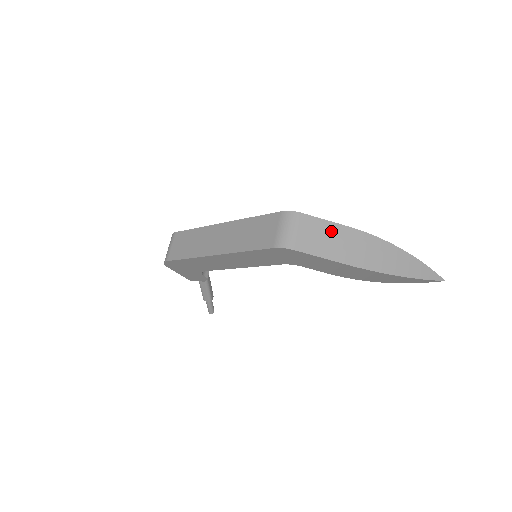
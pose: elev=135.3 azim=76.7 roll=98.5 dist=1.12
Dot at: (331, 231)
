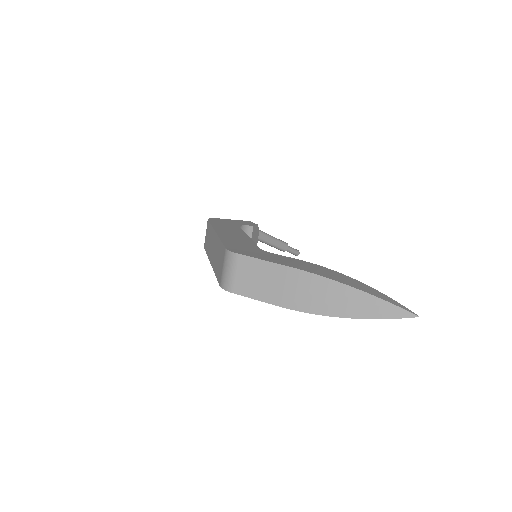
Dot at: (267, 272)
